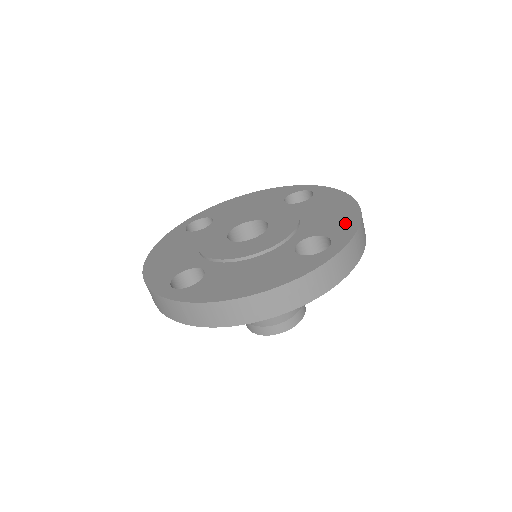
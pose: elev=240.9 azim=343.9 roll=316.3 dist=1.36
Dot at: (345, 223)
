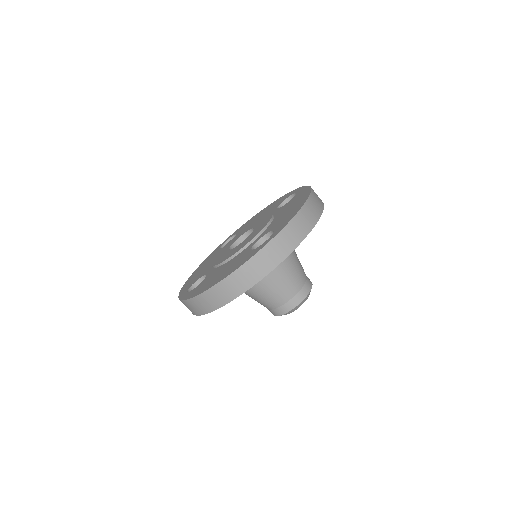
Dot at: (289, 216)
